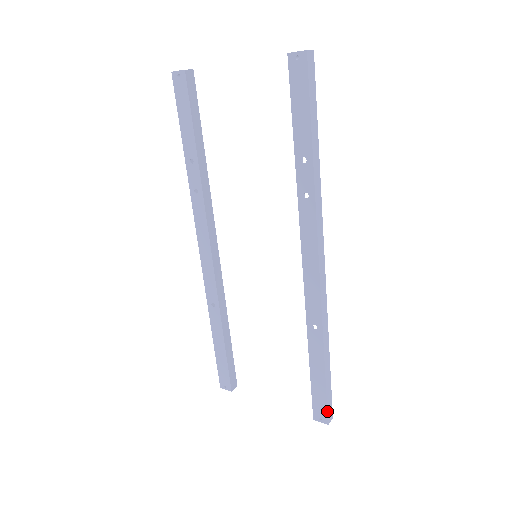
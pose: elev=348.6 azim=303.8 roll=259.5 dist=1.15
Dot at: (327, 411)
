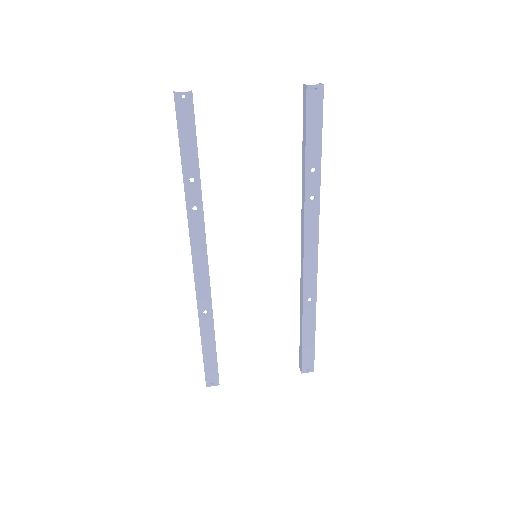
Dot at: occluded
